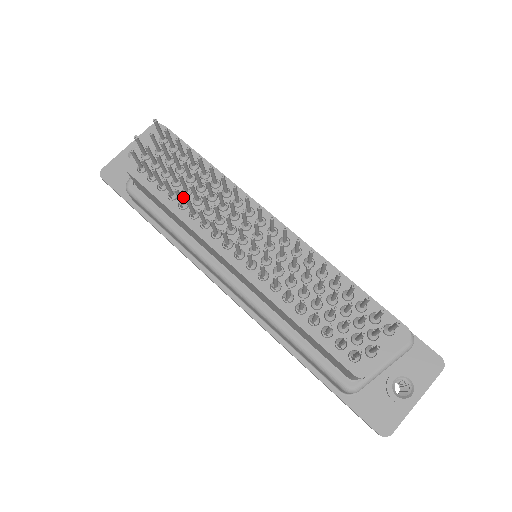
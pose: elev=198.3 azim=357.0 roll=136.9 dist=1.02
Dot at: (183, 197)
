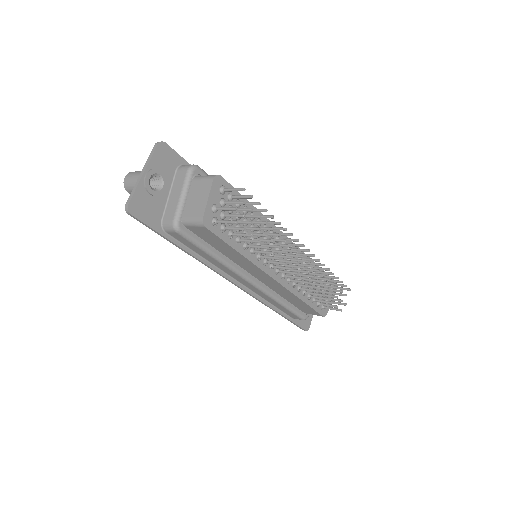
Dot at: occluded
